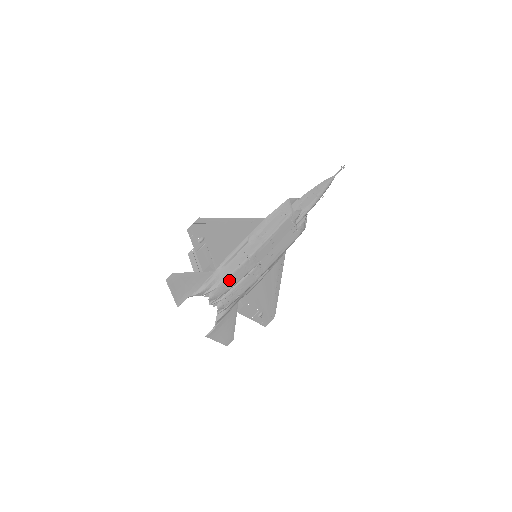
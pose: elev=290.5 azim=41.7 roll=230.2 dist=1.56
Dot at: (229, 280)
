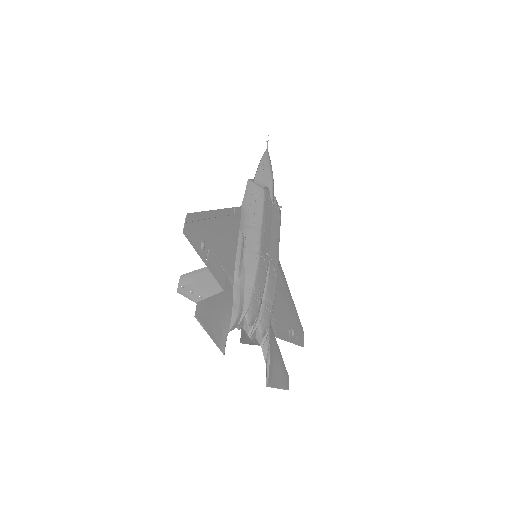
Dot at: (256, 289)
